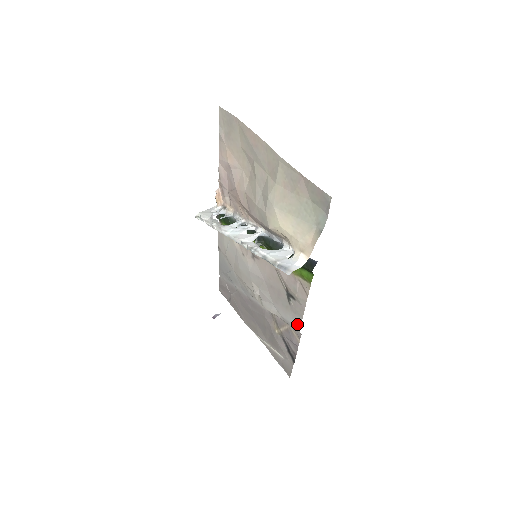
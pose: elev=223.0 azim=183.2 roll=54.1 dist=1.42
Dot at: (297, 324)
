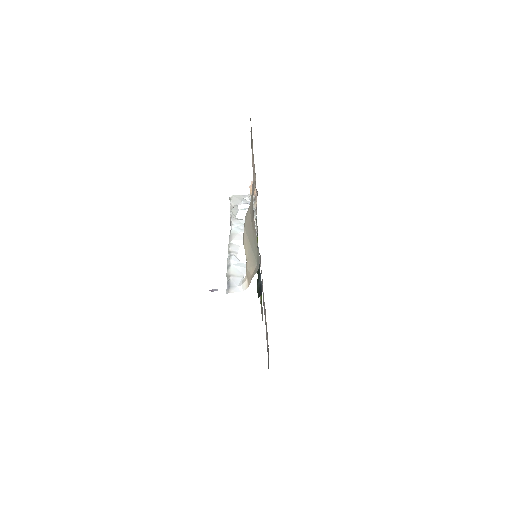
Dot at: occluded
